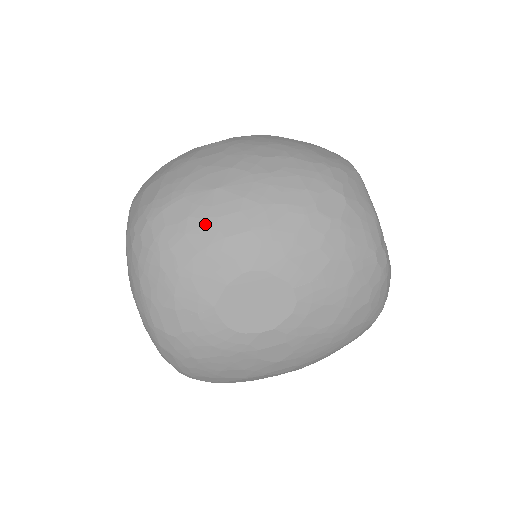
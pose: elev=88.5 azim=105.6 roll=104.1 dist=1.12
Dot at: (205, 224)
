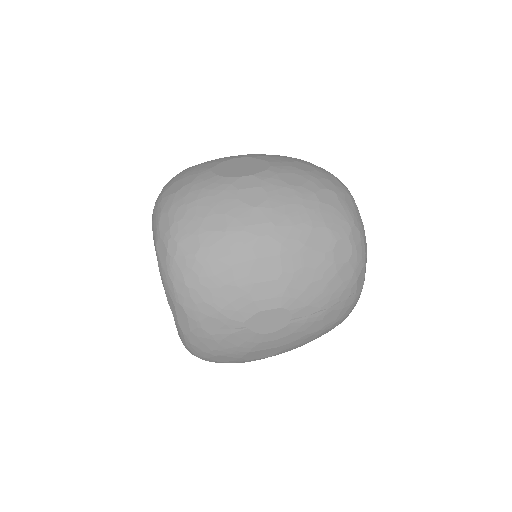
Dot at: occluded
